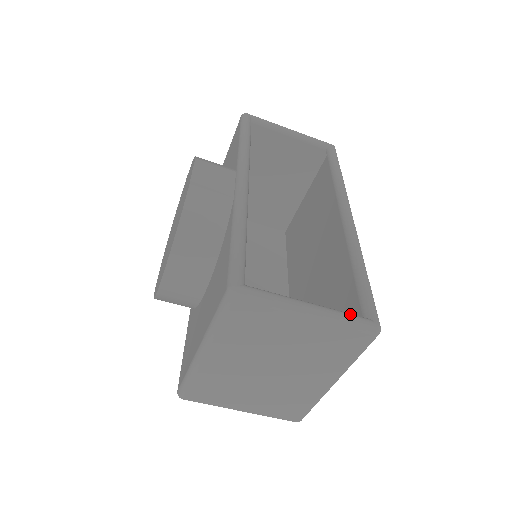
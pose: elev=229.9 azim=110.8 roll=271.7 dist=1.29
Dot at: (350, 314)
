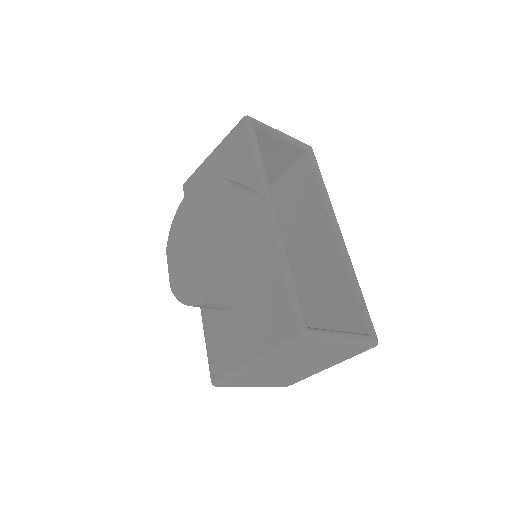
Dot at: (364, 335)
